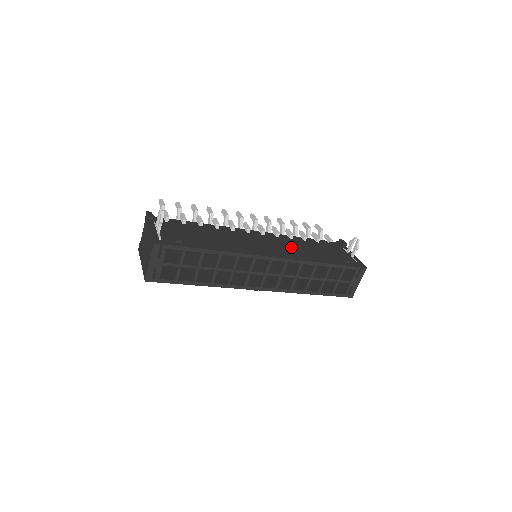
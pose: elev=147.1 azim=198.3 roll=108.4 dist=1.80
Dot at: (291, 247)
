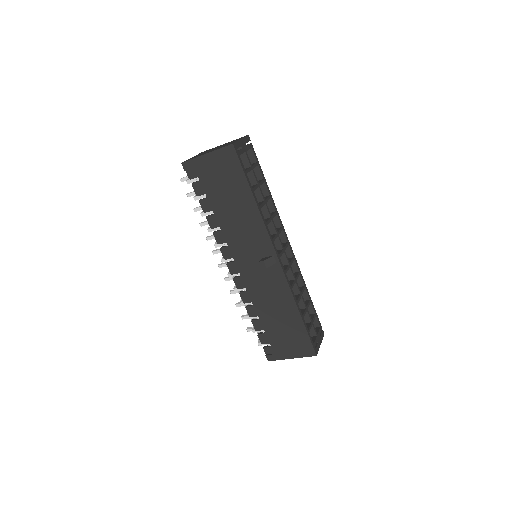
Dot at: occluded
